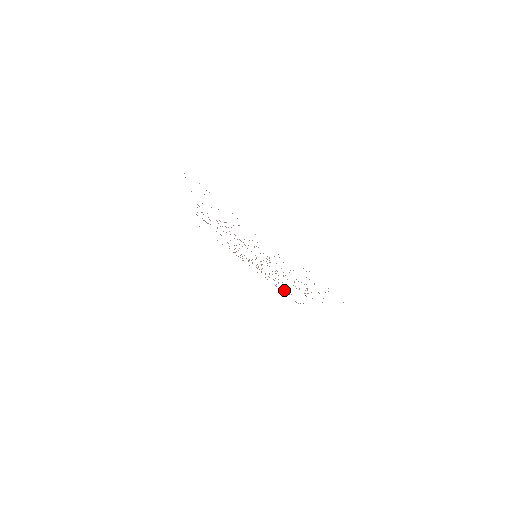
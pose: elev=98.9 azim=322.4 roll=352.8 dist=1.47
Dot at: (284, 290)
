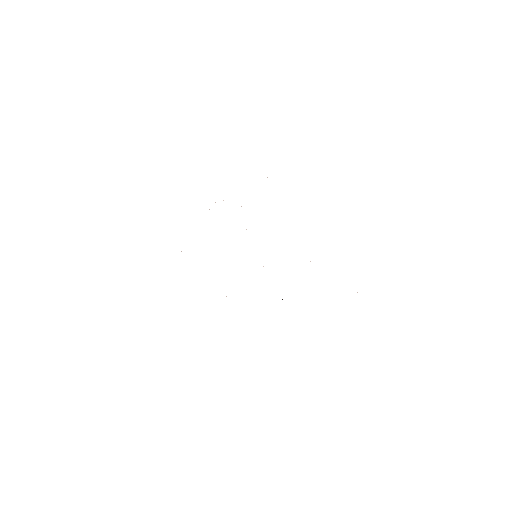
Dot at: occluded
